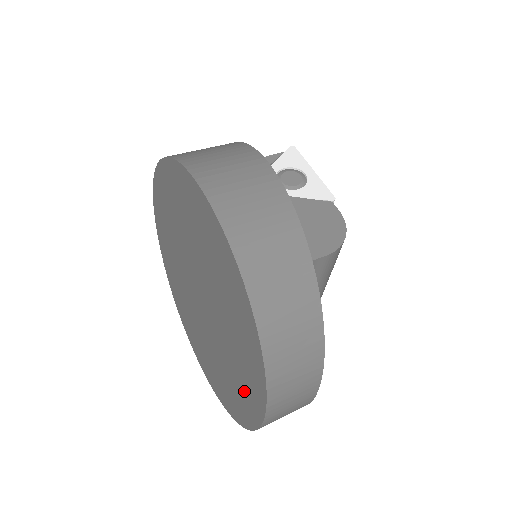
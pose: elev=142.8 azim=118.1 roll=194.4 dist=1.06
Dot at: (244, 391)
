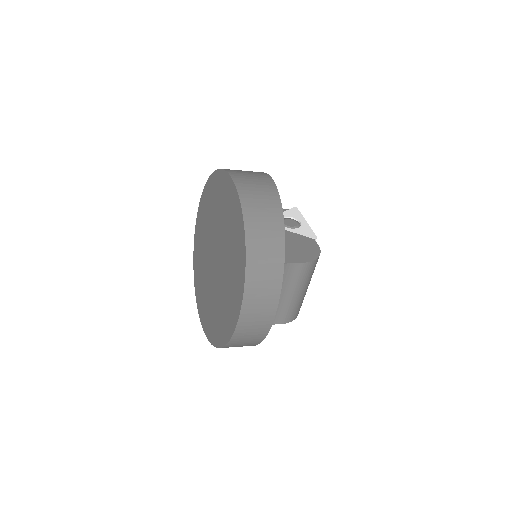
Dot at: (230, 308)
